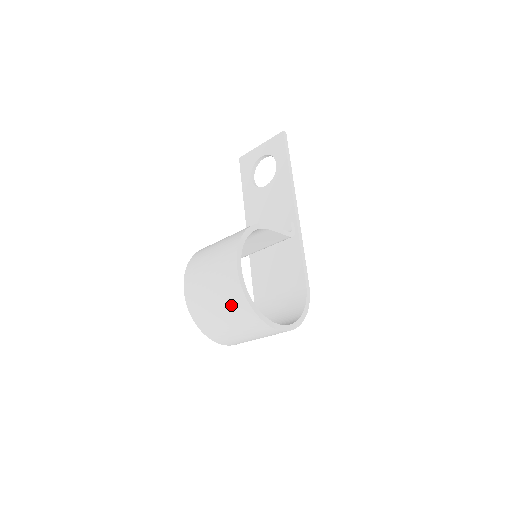
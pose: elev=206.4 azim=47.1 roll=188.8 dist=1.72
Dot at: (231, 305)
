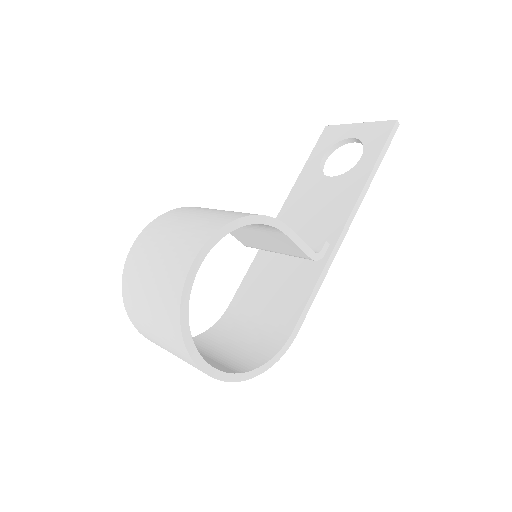
Dot at: (162, 302)
